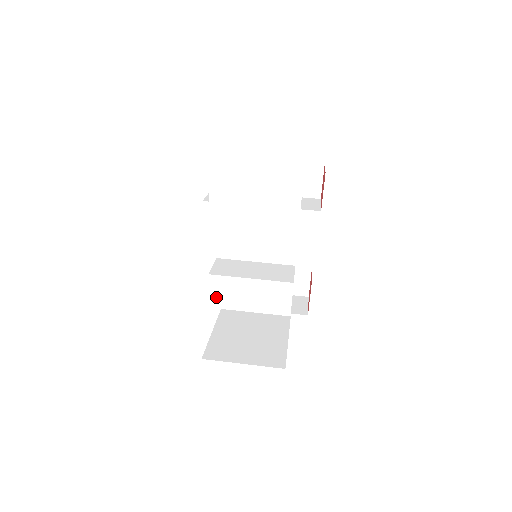
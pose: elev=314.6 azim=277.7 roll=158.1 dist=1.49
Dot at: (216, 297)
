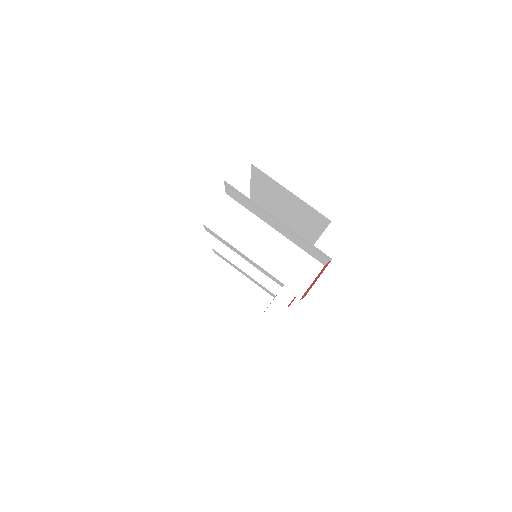
Dot at: (219, 255)
